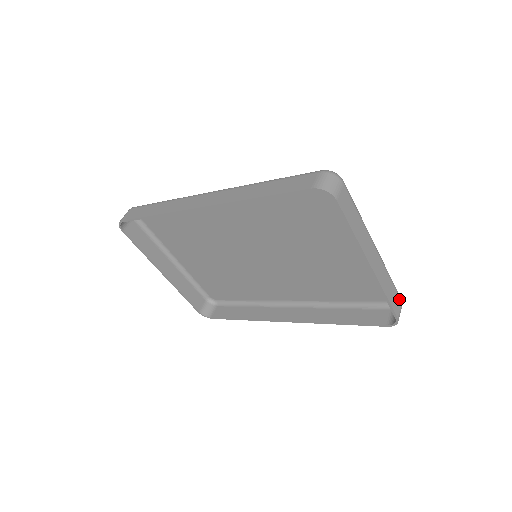
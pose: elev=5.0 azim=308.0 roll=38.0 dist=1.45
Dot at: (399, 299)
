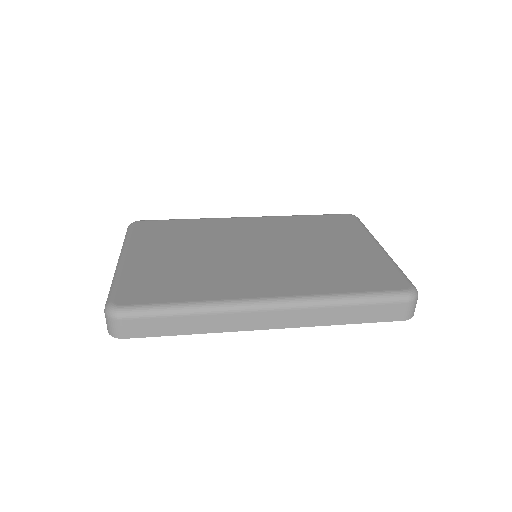
Dot at: occluded
